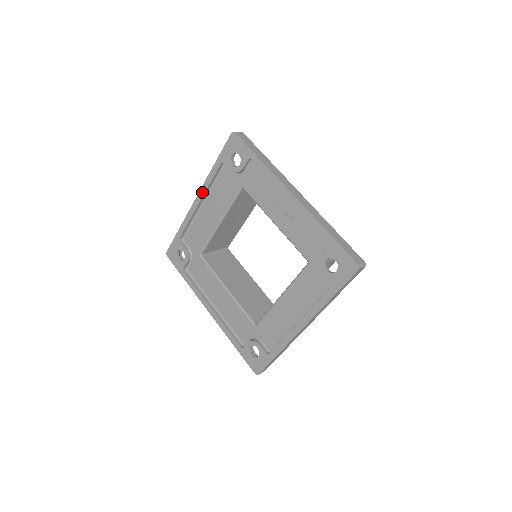
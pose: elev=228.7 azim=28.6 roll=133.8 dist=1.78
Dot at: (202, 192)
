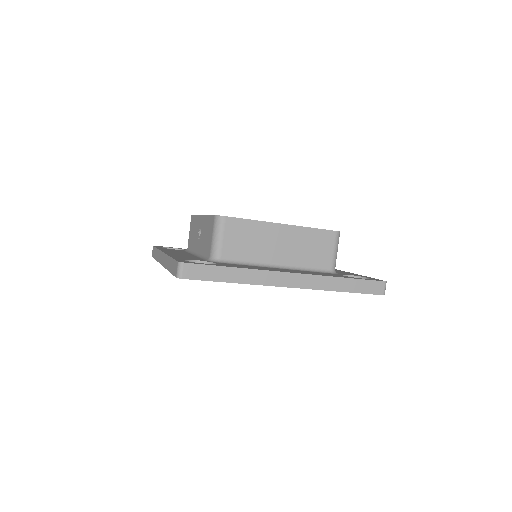
Dot at: occluded
